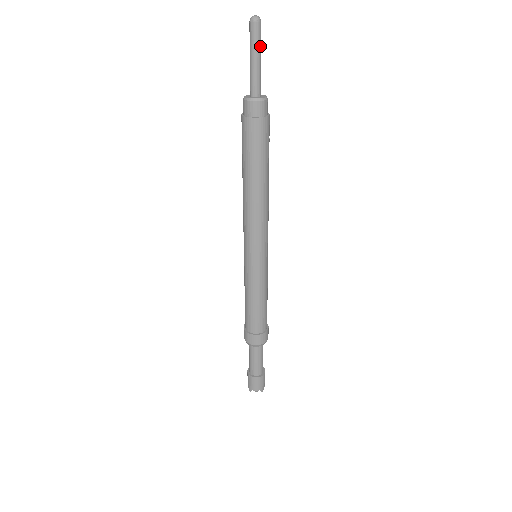
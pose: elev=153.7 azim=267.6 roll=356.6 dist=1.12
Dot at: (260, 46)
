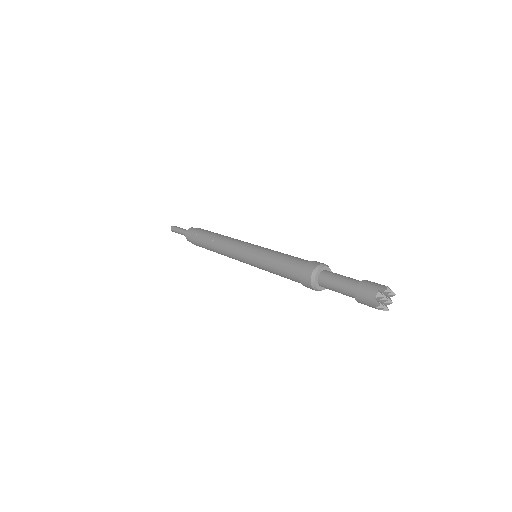
Dot at: occluded
